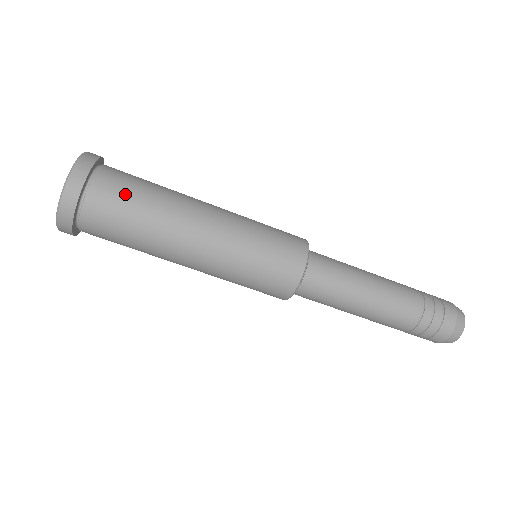
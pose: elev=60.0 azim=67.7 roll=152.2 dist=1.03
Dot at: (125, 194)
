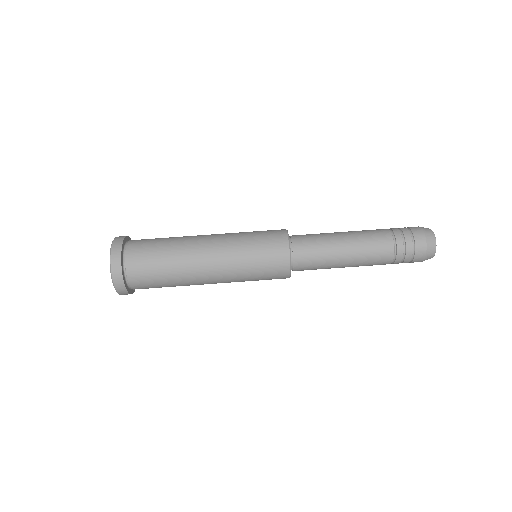
Dot at: (149, 259)
